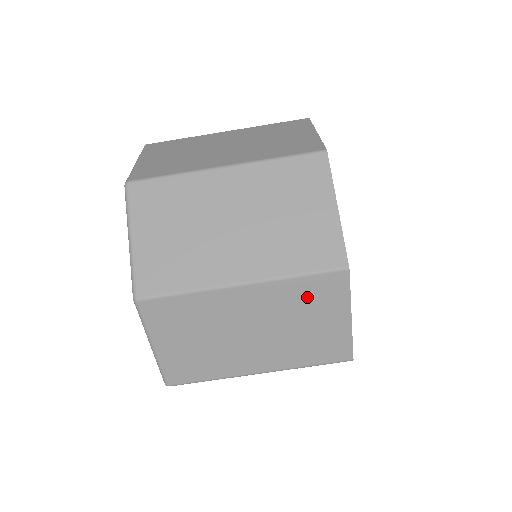
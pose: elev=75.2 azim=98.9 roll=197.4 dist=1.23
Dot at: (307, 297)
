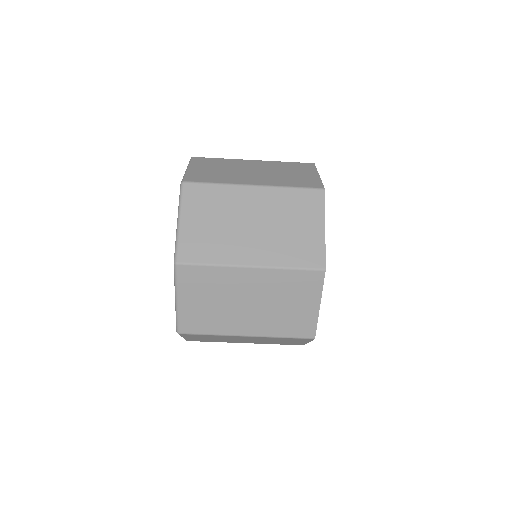
Dot at: occluded
